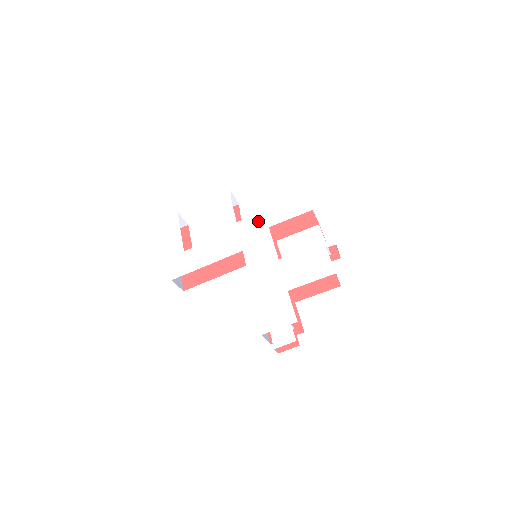
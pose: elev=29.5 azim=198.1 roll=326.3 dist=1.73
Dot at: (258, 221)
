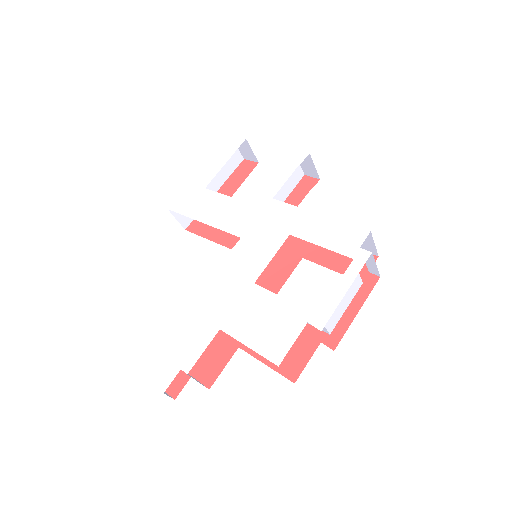
Dot at: (289, 217)
